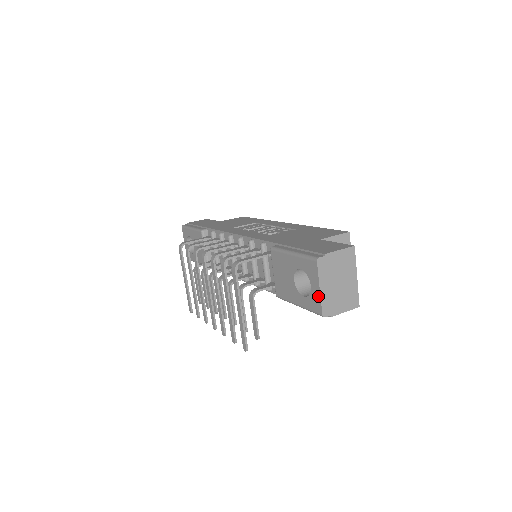
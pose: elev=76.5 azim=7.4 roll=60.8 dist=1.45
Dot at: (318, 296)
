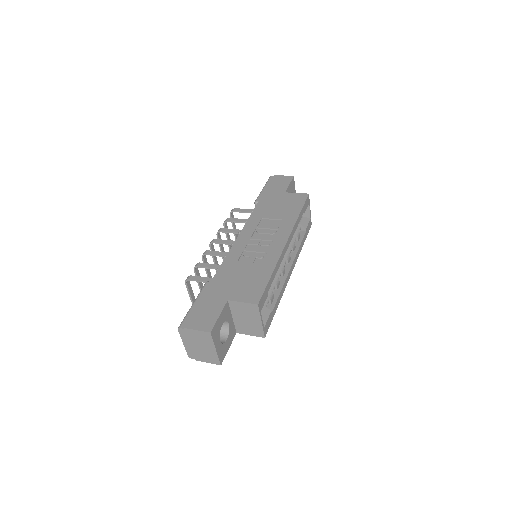
Dot at: (186, 345)
